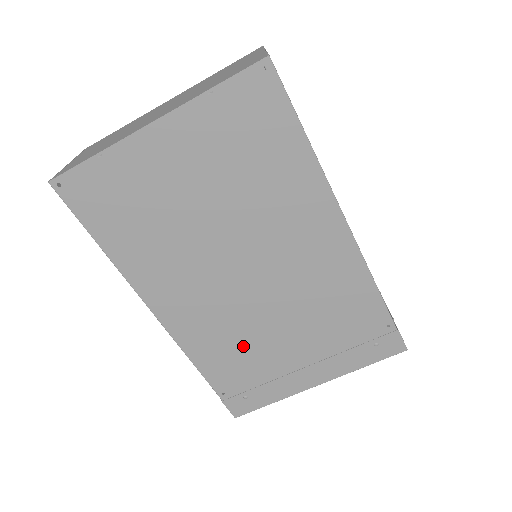
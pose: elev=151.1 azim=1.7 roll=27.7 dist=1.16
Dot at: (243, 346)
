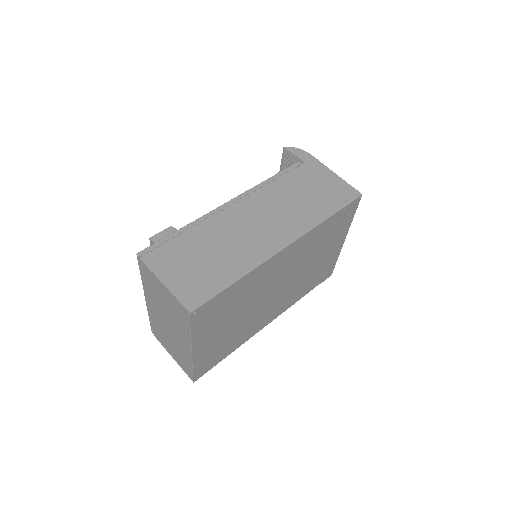
Dot at: (304, 282)
